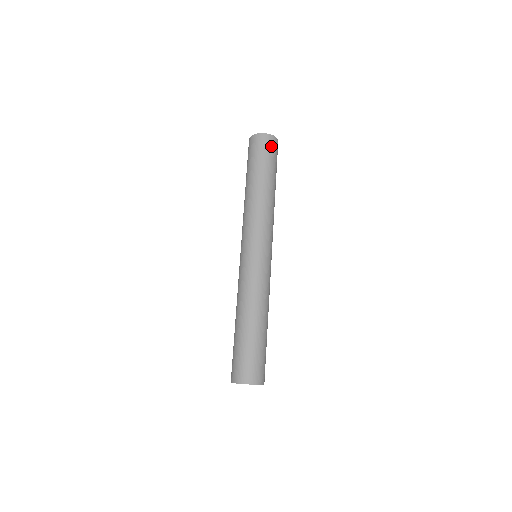
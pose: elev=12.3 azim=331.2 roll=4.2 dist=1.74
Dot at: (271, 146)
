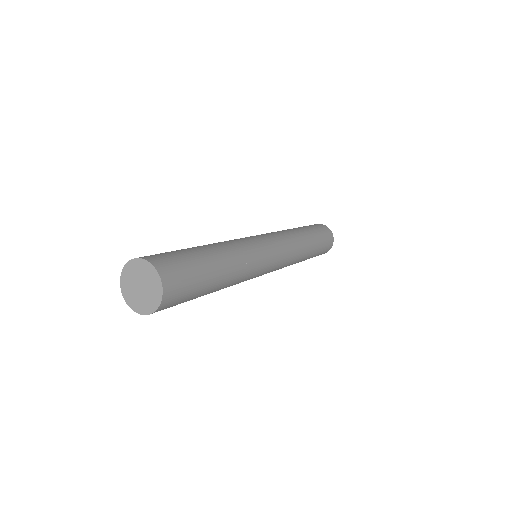
Dot at: (323, 229)
